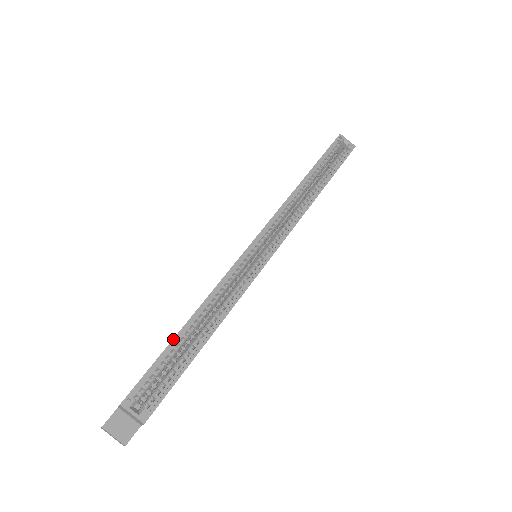
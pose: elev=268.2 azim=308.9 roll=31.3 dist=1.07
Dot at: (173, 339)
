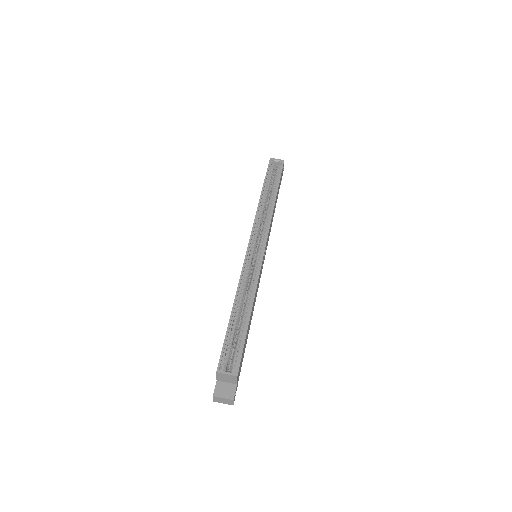
Dot at: (229, 322)
